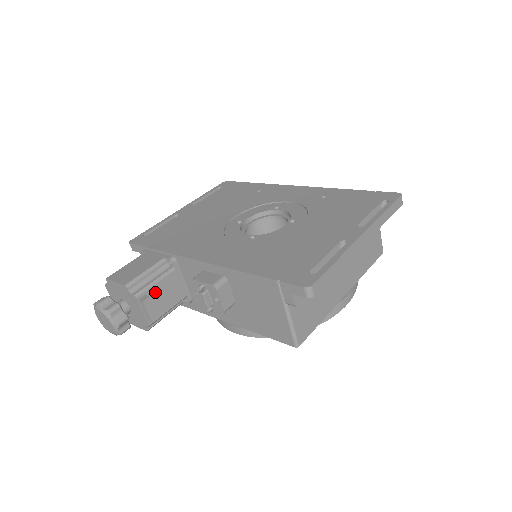
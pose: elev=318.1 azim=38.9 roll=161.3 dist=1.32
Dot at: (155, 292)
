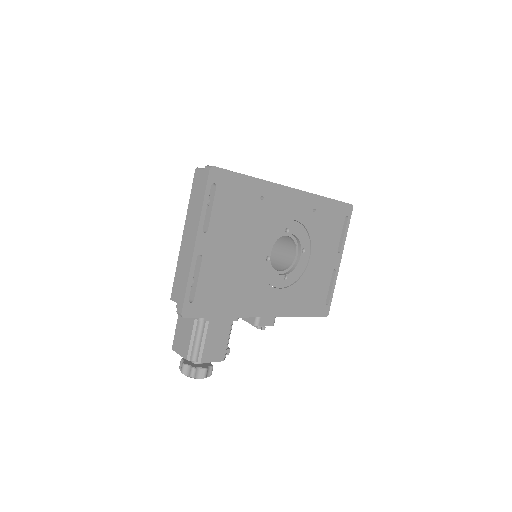
Dot at: occluded
